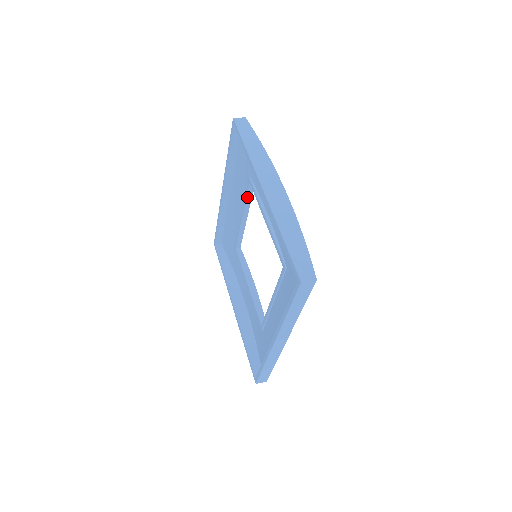
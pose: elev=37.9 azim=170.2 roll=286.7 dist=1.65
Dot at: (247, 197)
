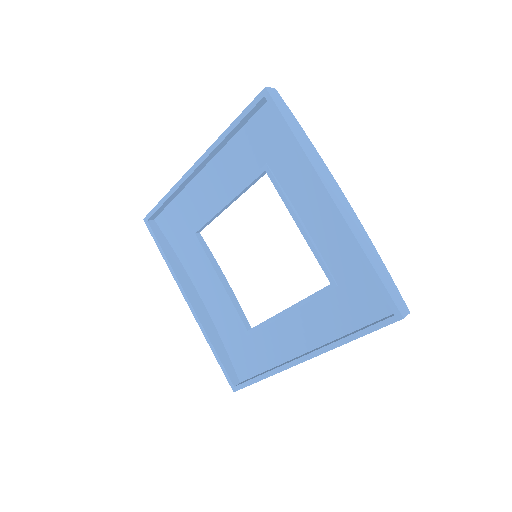
Dot at: (250, 184)
